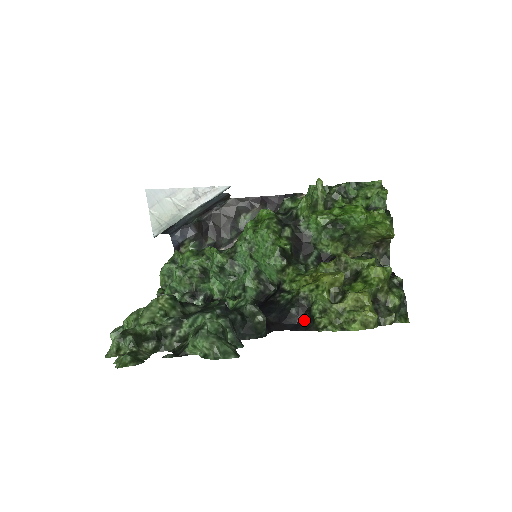
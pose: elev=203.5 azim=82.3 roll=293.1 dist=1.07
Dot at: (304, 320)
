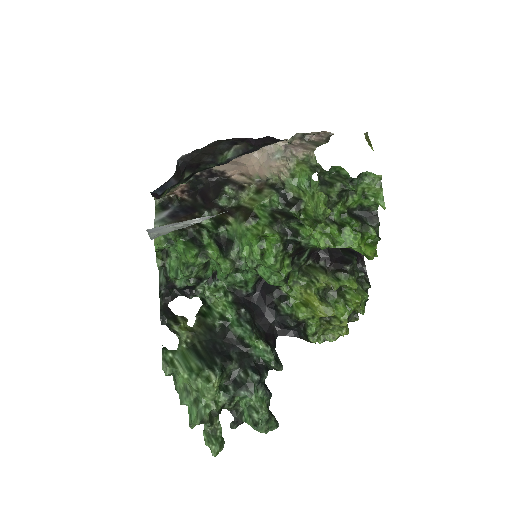
Dot at: (299, 331)
